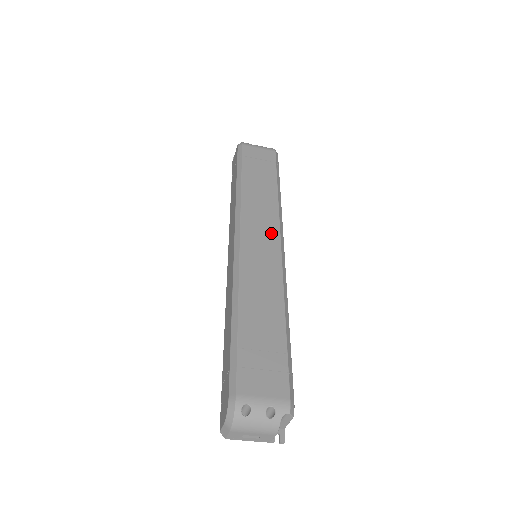
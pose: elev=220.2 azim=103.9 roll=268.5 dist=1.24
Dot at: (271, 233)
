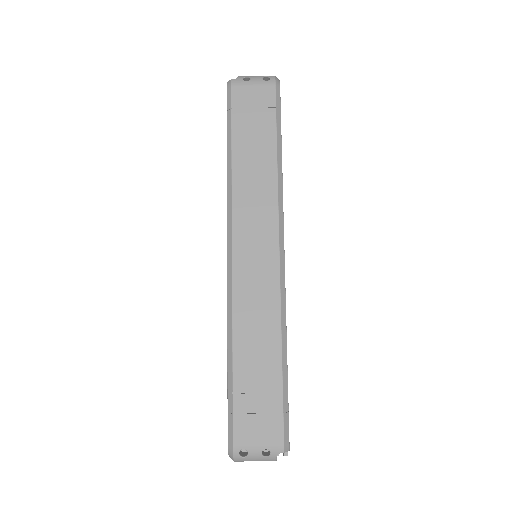
Dot at: (268, 234)
